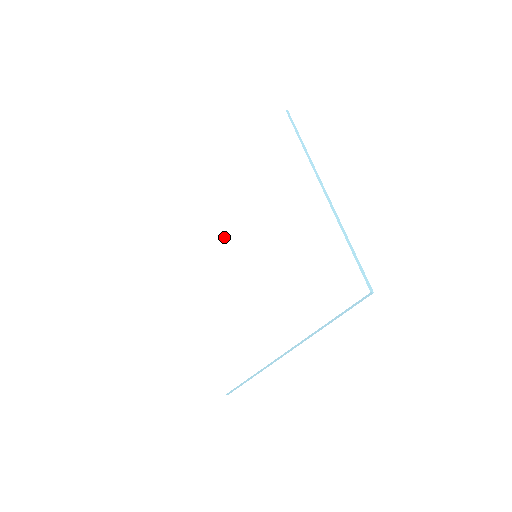
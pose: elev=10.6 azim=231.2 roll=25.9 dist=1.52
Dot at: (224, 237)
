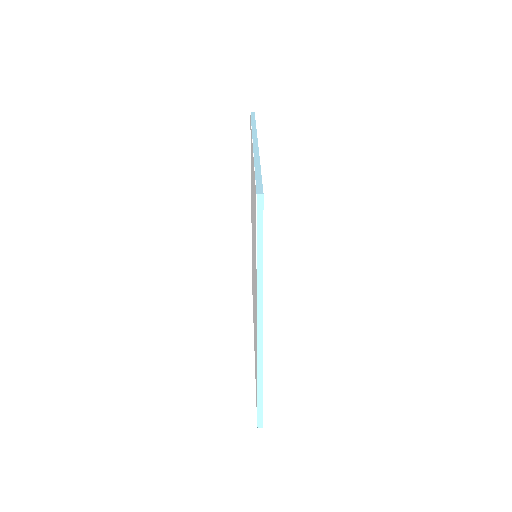
Dot at: occluded
